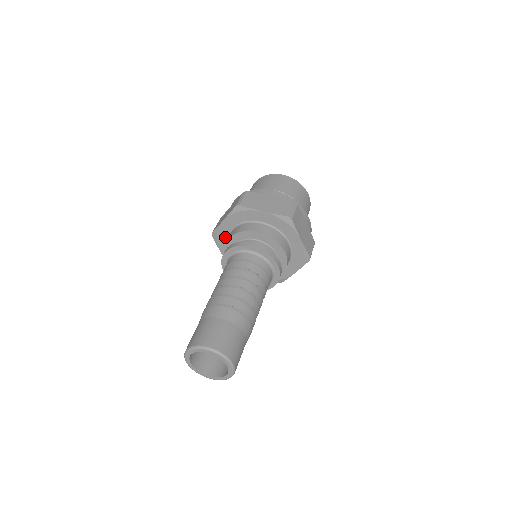
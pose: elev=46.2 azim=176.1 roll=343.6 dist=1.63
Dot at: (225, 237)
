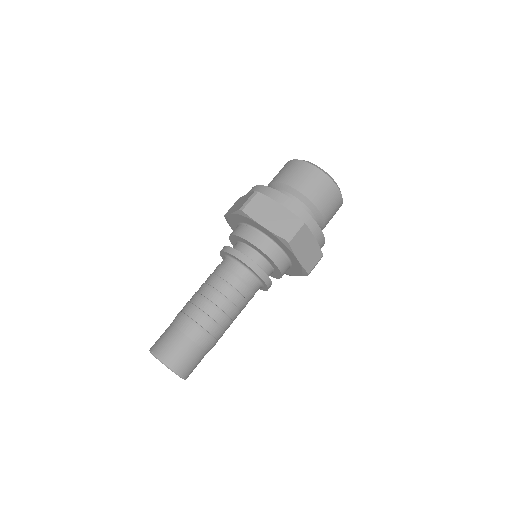
Dot at: occluded
